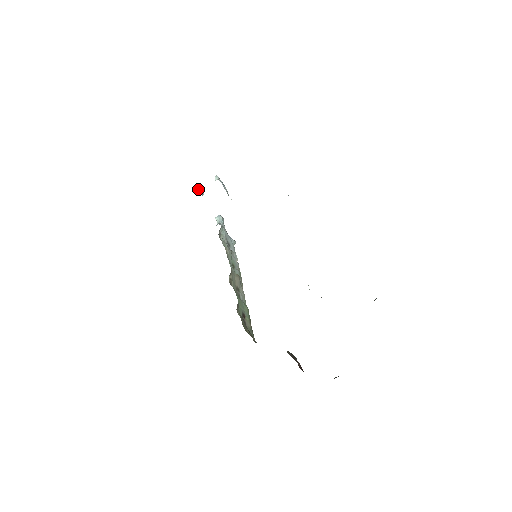
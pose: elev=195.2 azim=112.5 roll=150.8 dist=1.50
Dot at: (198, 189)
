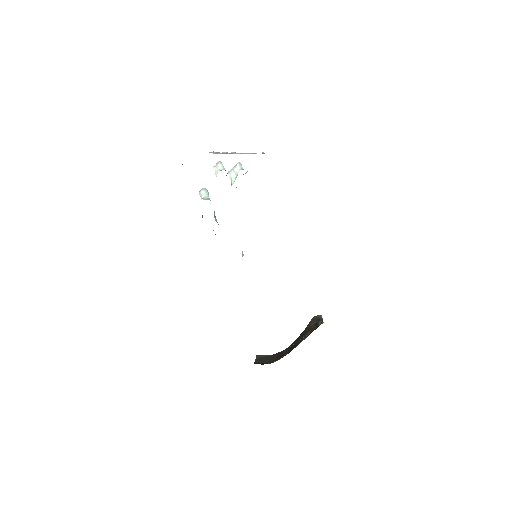
Dot at: (224, 168)
